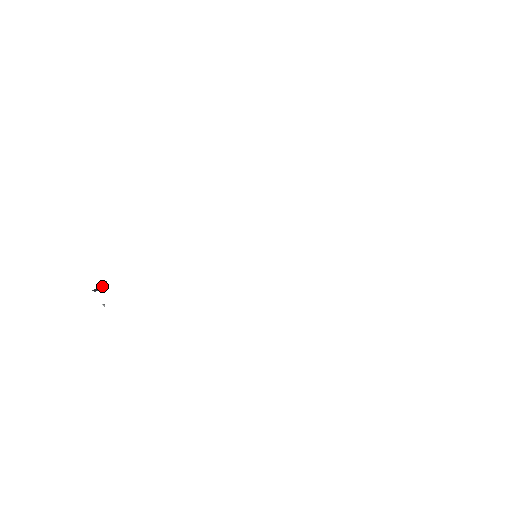
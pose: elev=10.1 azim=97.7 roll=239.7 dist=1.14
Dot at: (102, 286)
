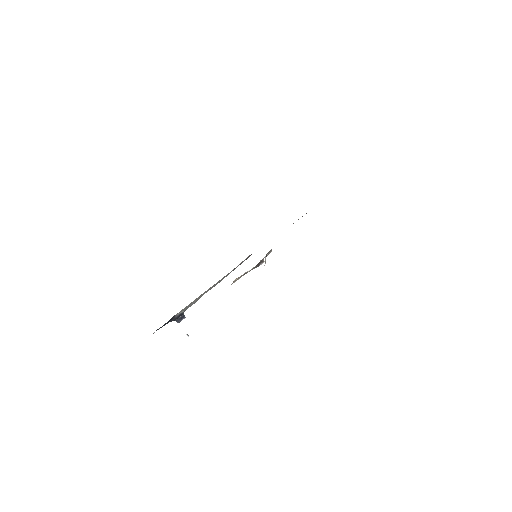
Dot at: (182, 319)
